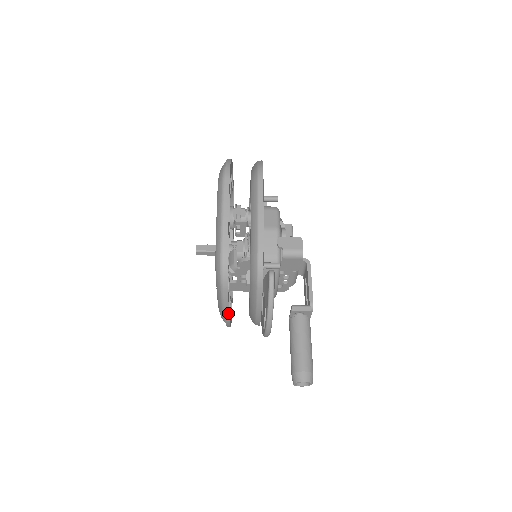
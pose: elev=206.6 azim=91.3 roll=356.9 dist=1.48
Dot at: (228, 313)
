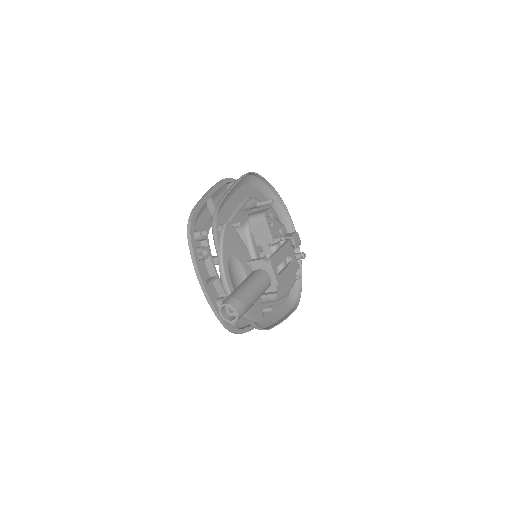
Dot at: (201, 280)
